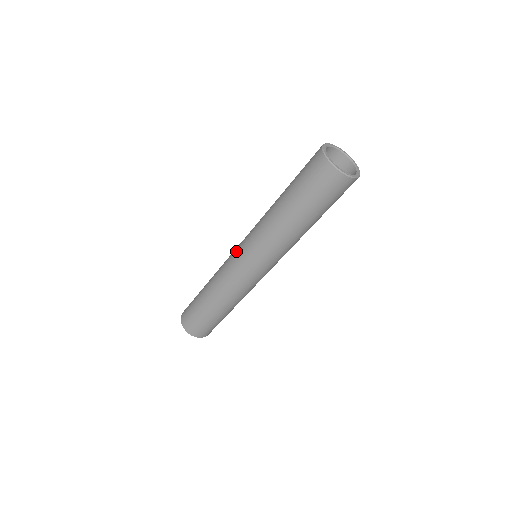
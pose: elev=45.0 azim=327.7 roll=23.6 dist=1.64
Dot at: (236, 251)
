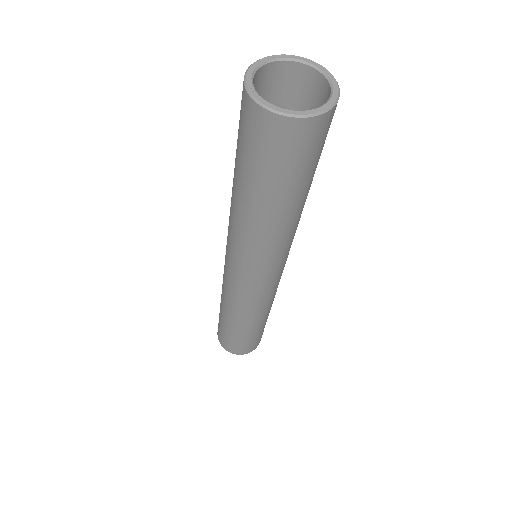
Dot at: (234, 278)
